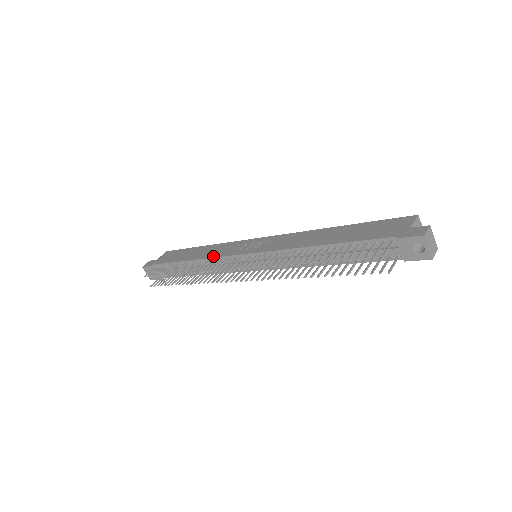
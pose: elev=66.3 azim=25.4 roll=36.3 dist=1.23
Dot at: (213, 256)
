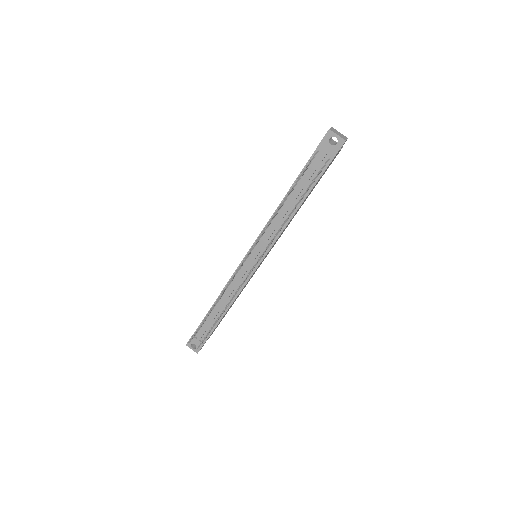
Dot at: (228, 281)
